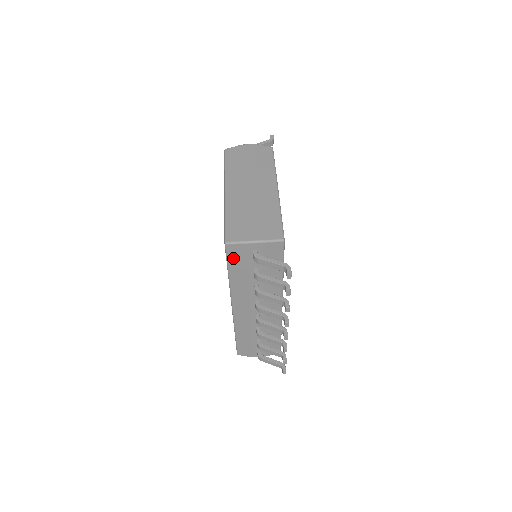
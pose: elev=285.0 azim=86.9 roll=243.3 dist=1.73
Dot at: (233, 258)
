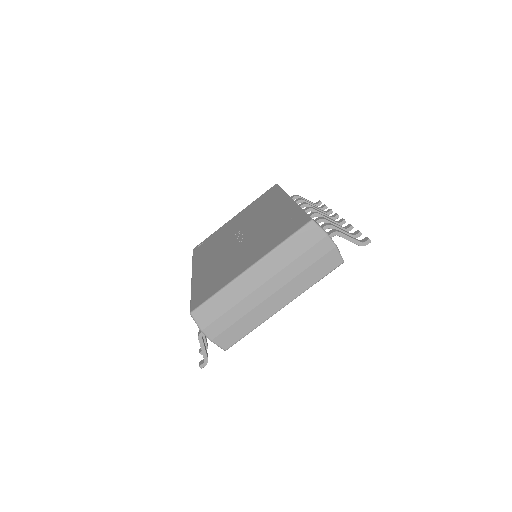
Dot at: occluded
